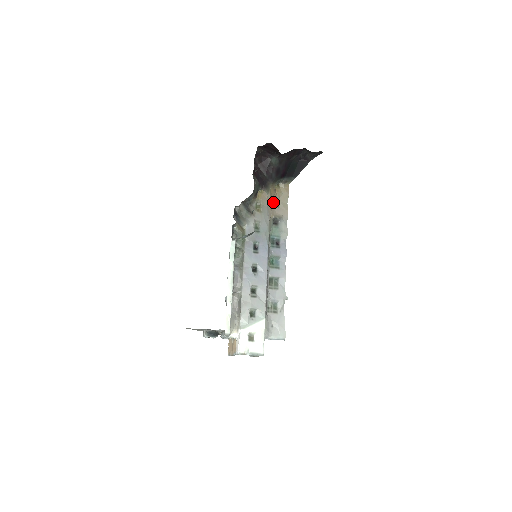
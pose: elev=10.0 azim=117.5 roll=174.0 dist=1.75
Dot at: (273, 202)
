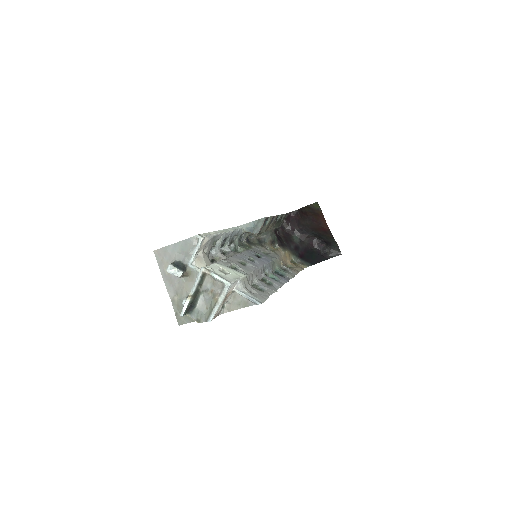
Dot at: (286, 264)
